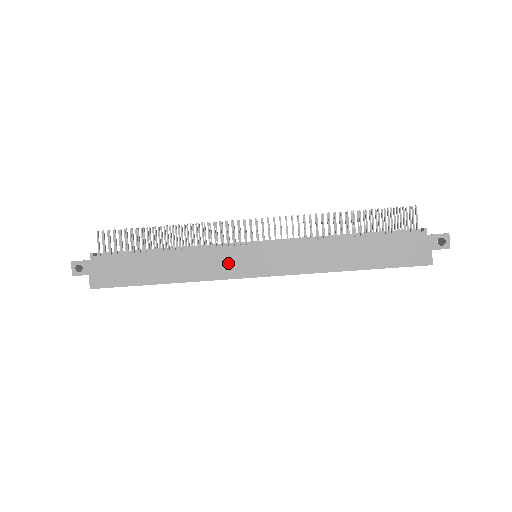
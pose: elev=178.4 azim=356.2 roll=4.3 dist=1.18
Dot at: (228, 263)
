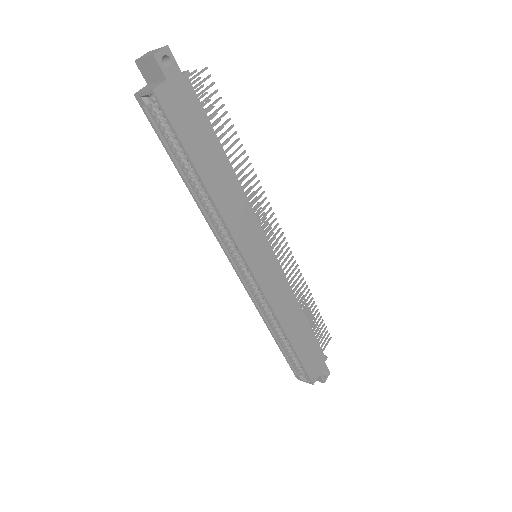
Dot at: (250, 237)
